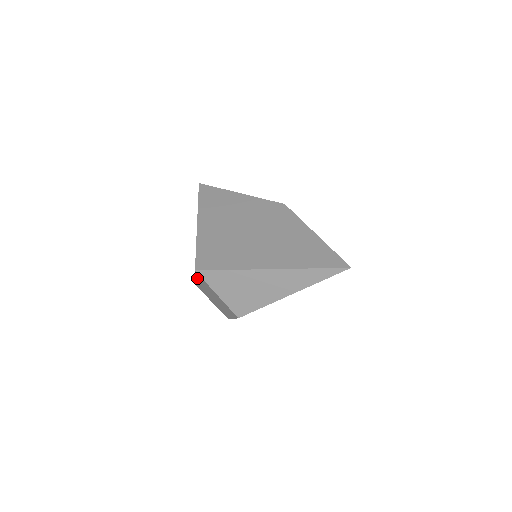
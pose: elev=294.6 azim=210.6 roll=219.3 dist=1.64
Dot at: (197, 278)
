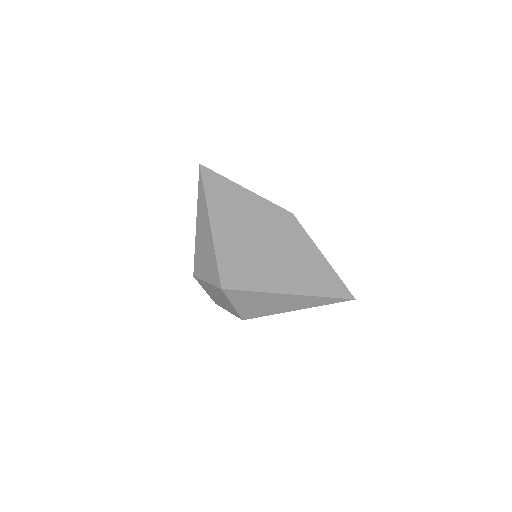
Dot at: (212, 286)
